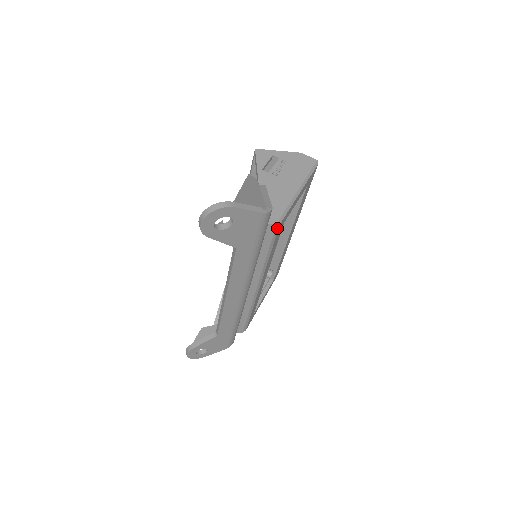
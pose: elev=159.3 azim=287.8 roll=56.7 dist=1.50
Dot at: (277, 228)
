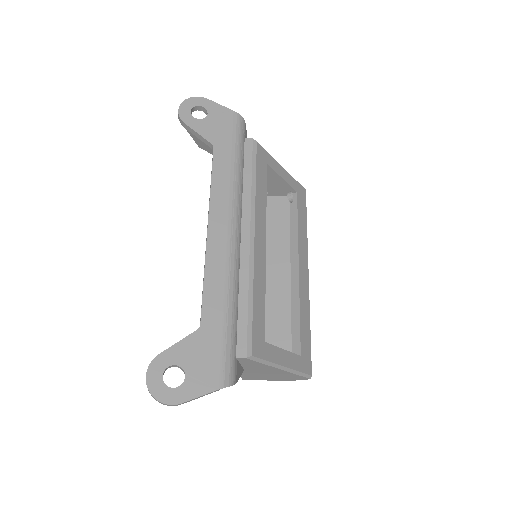
Dot at: (255, 145)
